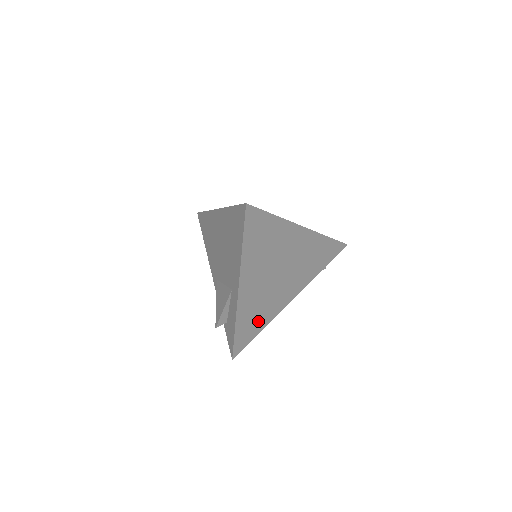
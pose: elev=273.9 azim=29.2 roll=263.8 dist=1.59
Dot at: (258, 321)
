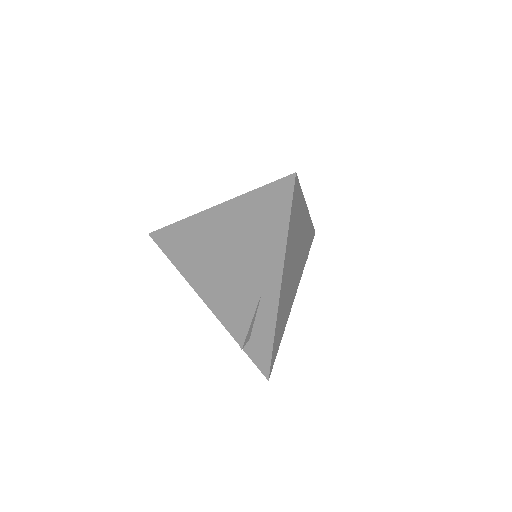
Dot at: (282, 326)
